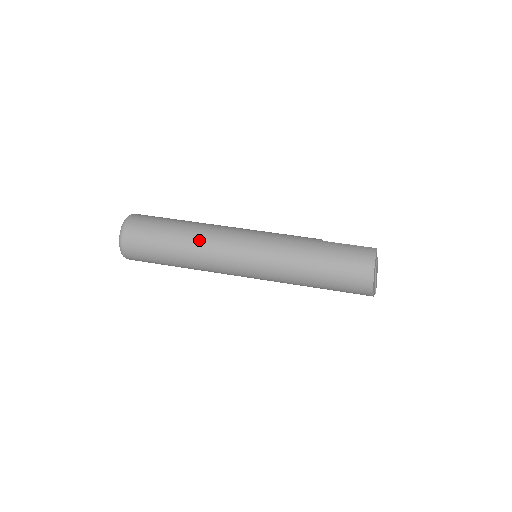
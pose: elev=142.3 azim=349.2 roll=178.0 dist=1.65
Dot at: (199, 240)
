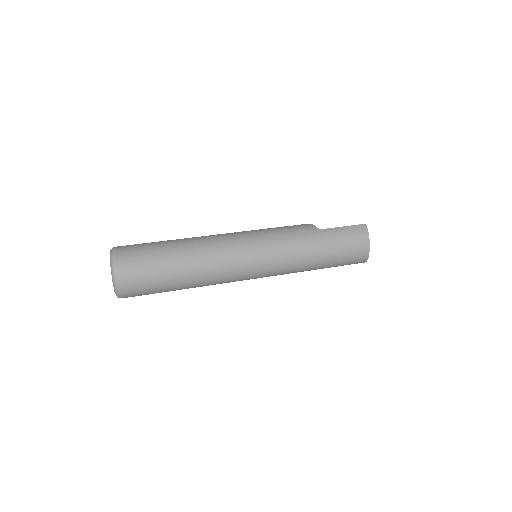
Dot at: (206, 267)
